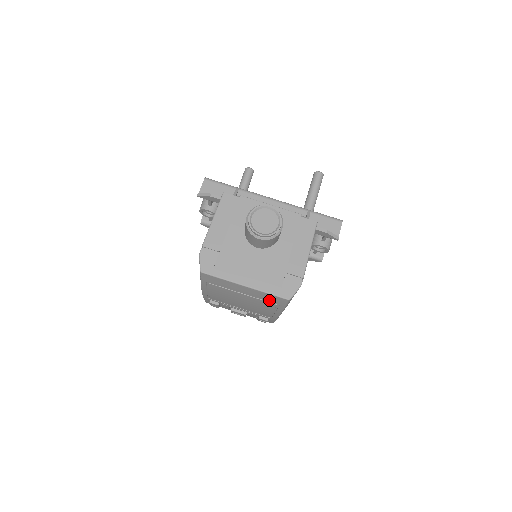
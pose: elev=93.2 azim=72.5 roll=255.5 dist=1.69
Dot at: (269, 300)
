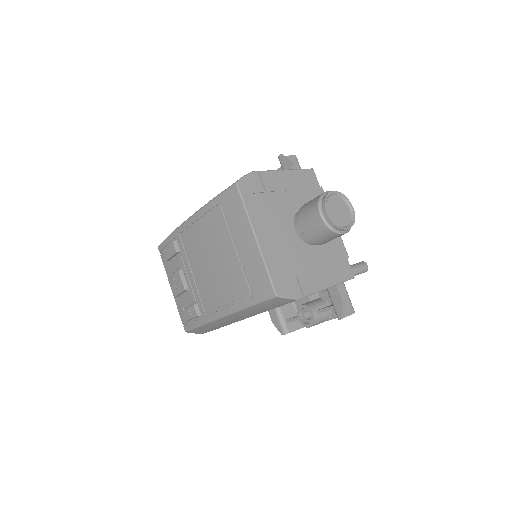
Dot at: (252, 280)
